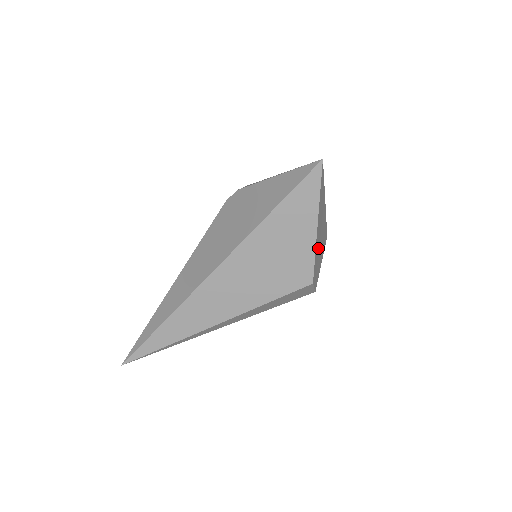
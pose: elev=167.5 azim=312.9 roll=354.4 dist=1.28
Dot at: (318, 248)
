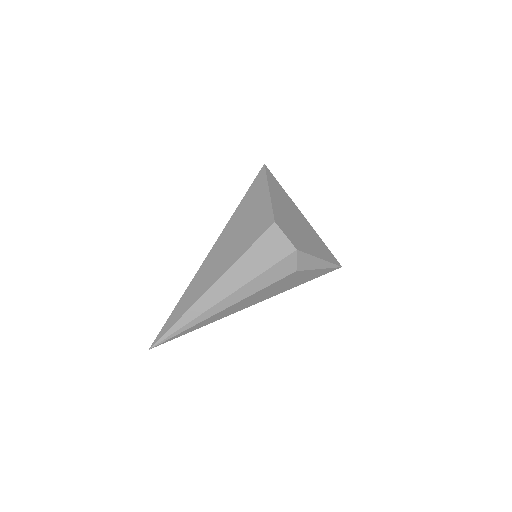
Dot at: (287, 219)
